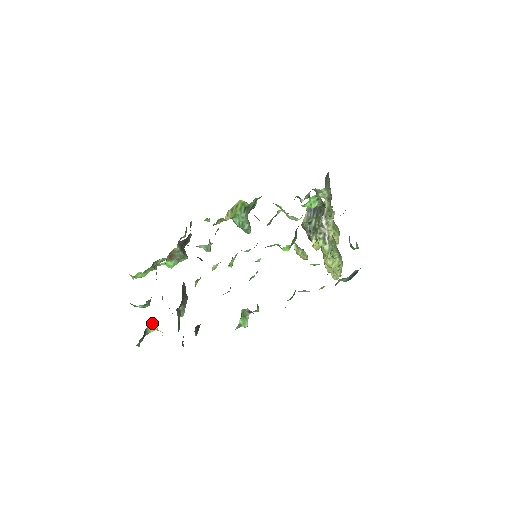
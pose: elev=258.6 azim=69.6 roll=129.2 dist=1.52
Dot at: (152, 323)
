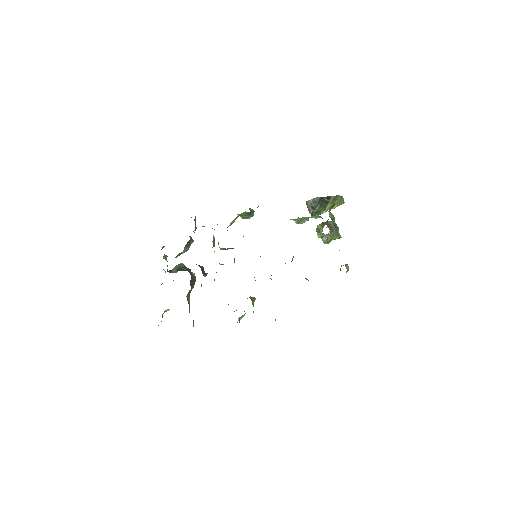
Dot at: (167, 309)
